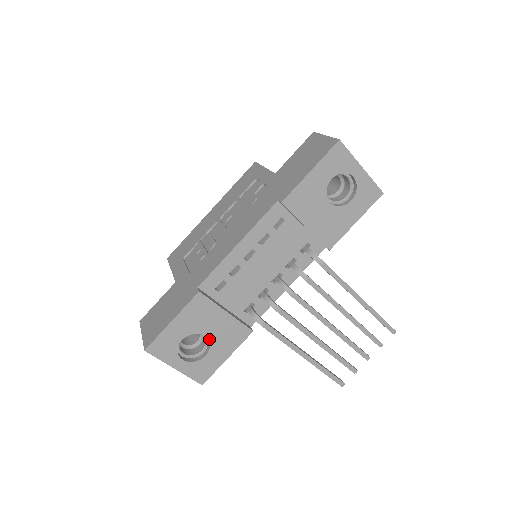
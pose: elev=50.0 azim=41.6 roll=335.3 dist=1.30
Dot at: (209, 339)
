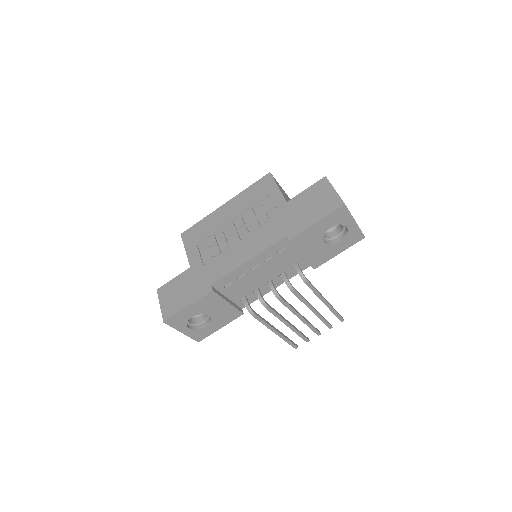
Dot at: (211, 317)
